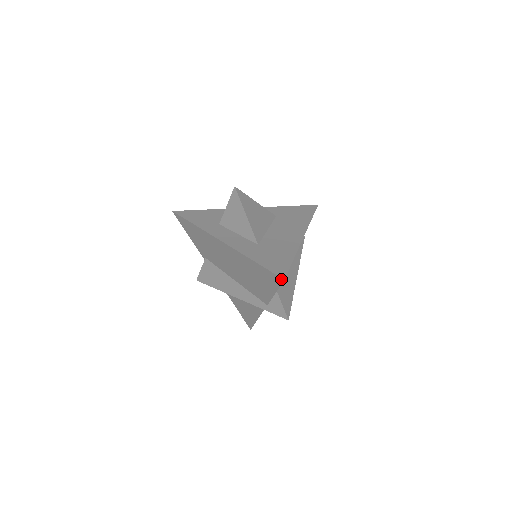
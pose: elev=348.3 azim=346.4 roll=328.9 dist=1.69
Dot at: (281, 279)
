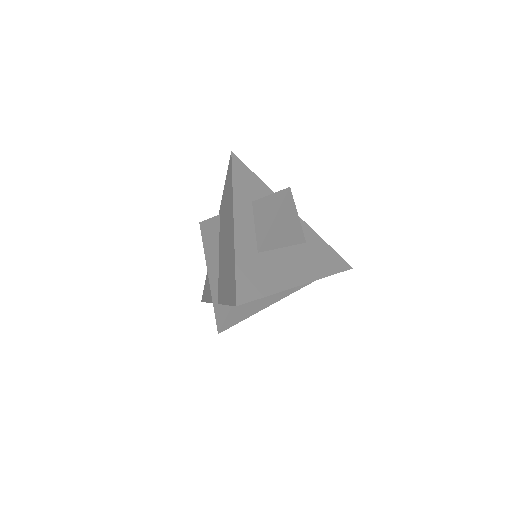
Dot at: (236, 302)
